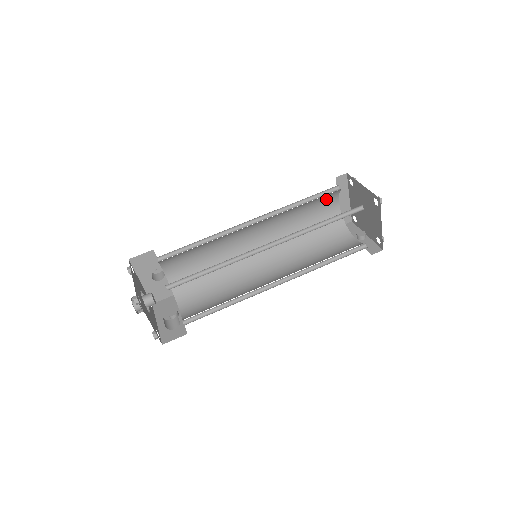
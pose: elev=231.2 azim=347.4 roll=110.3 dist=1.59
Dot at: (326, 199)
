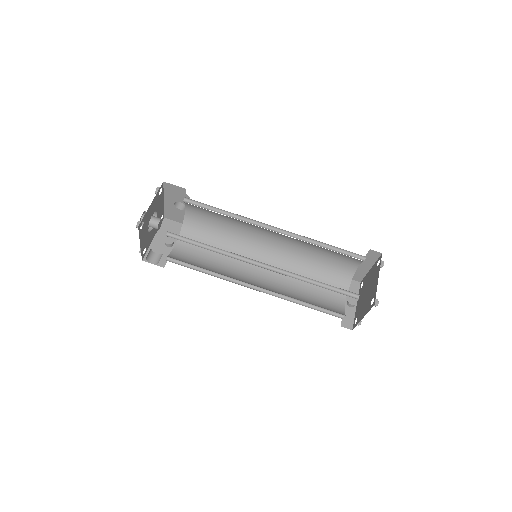
Dot at: (349, 257)
